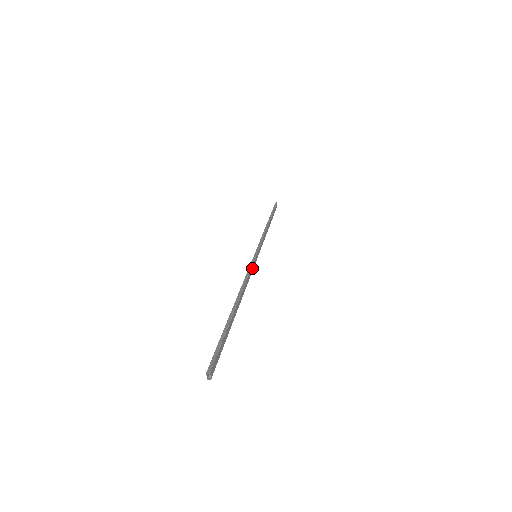
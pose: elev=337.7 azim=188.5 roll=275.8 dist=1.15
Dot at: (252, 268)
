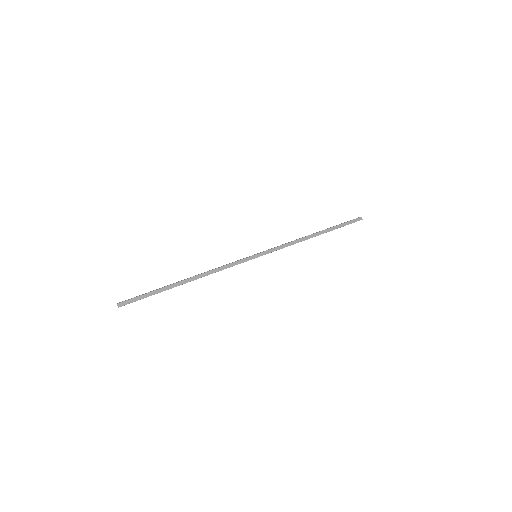
Dot at: (237, 263)
